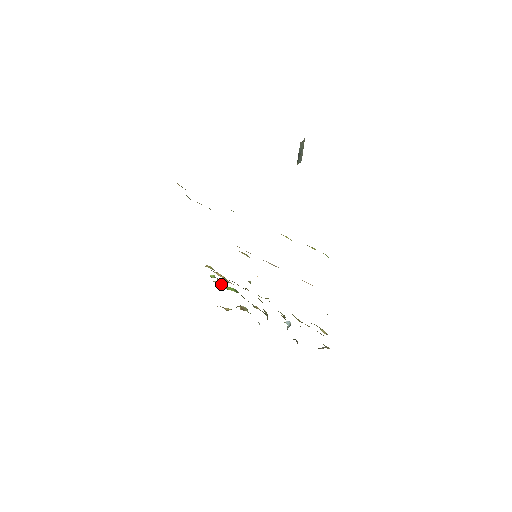
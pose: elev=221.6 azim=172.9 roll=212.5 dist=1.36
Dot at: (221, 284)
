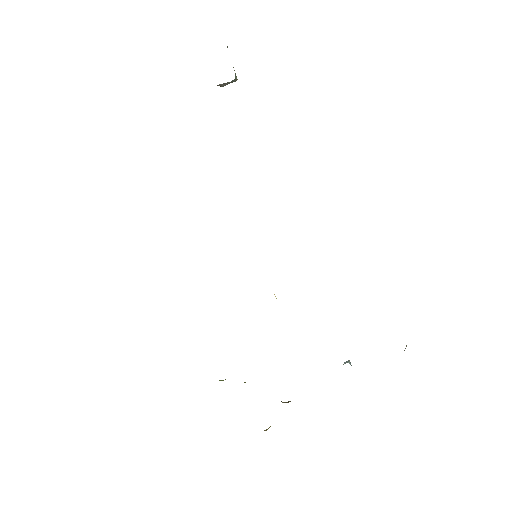
Dot at: occluded
